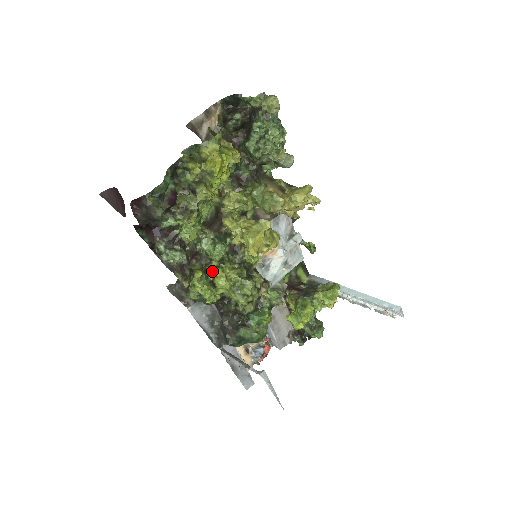
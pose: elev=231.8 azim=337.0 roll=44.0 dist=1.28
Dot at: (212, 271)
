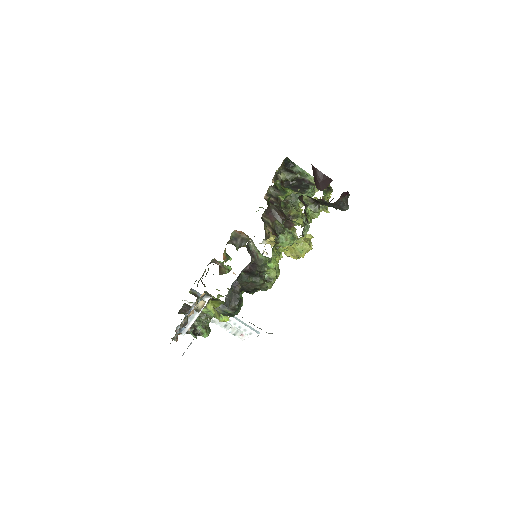
Dot at: (274, 250)
